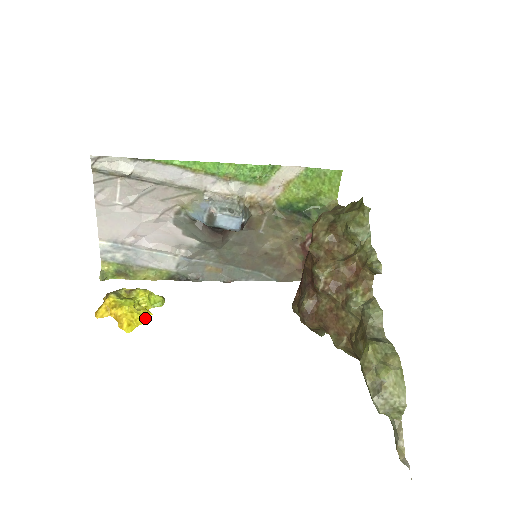
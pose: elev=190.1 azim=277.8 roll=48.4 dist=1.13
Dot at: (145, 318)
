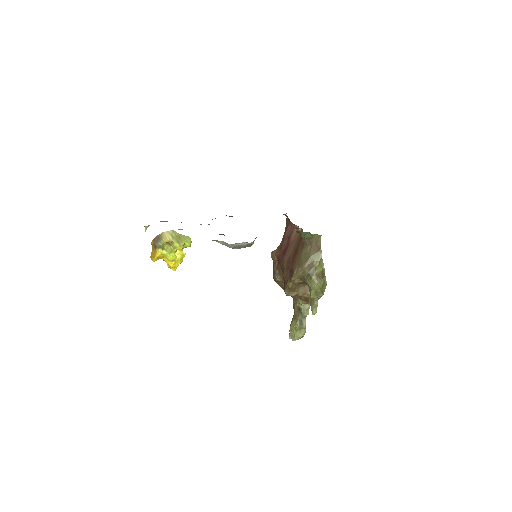
Dot at: (182, 259)
